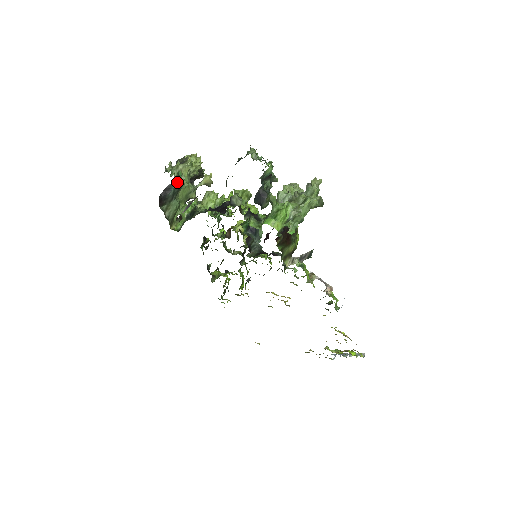
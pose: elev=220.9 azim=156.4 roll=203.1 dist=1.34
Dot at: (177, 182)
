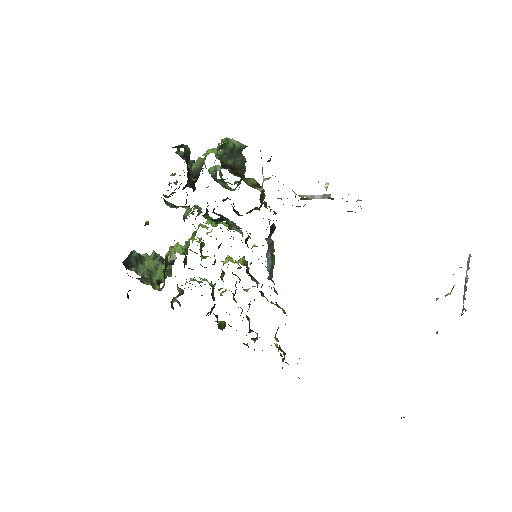
Dot at: (134, 252)
